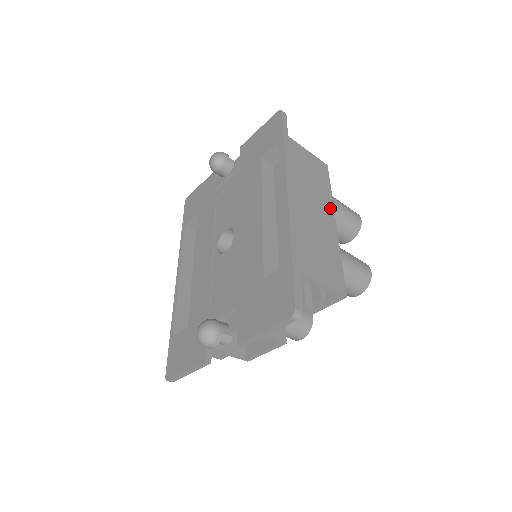
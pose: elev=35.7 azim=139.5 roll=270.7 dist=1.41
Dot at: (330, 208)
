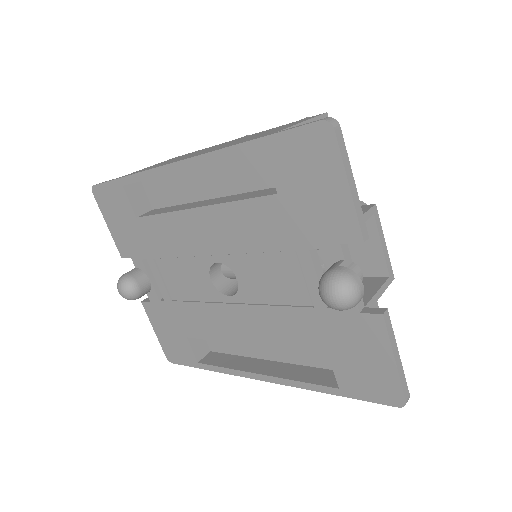
Dot at: occluded
